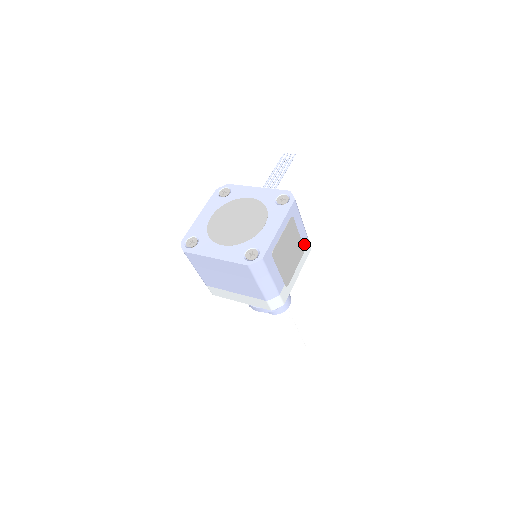
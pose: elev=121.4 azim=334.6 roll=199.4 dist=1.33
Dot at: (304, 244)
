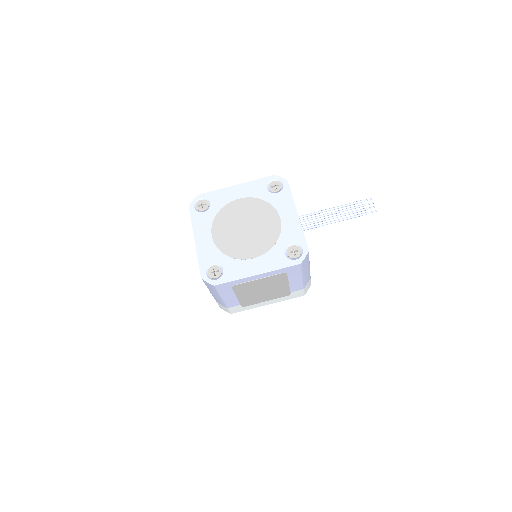
Dot at: (294, 291)
